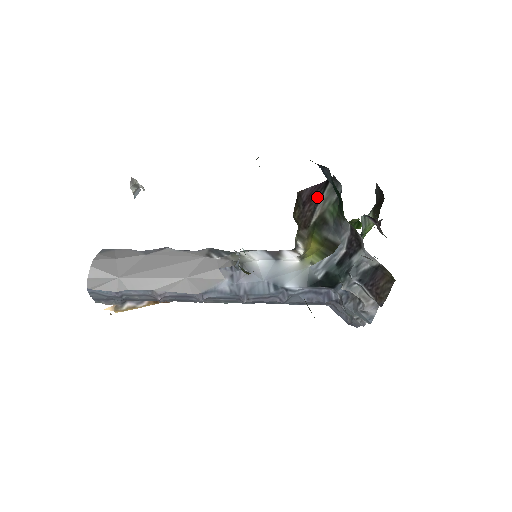
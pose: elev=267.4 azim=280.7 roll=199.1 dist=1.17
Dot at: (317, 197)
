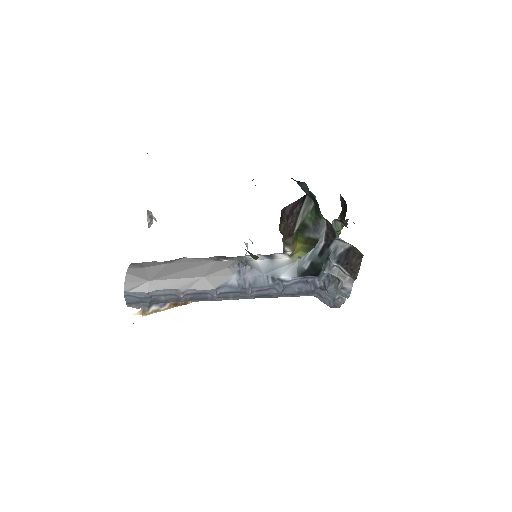
Dot at: (297, 210)
